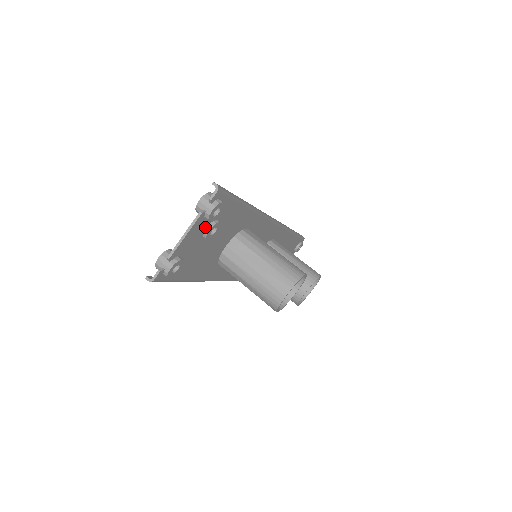
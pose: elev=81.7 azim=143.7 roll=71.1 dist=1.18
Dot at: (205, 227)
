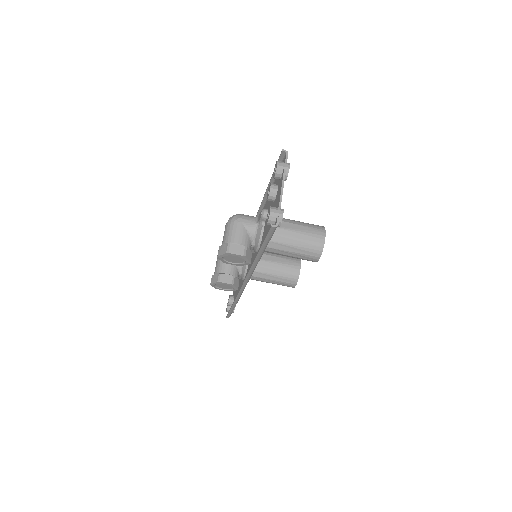
Dot at: occluded
